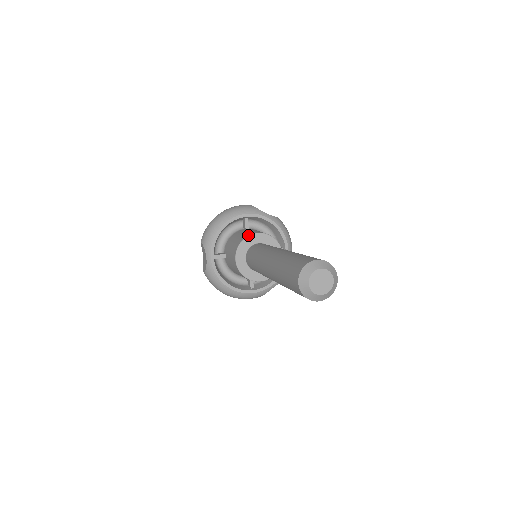
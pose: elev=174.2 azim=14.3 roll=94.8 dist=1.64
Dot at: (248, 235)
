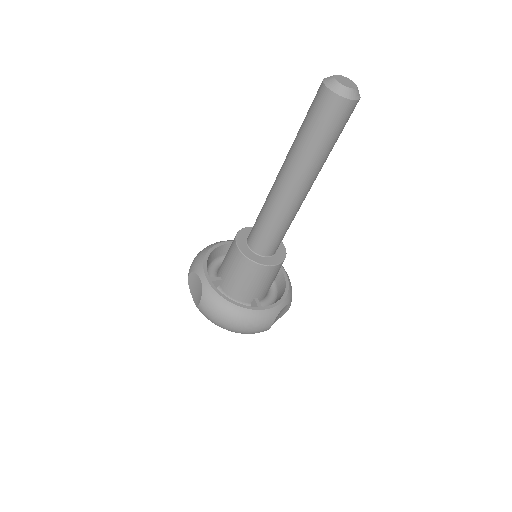
Dot at: (243, 228)
